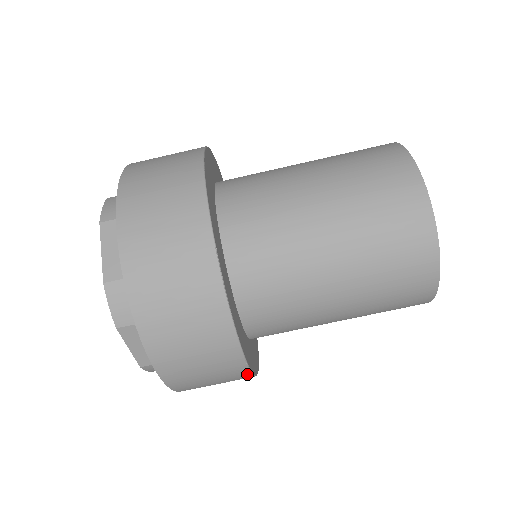
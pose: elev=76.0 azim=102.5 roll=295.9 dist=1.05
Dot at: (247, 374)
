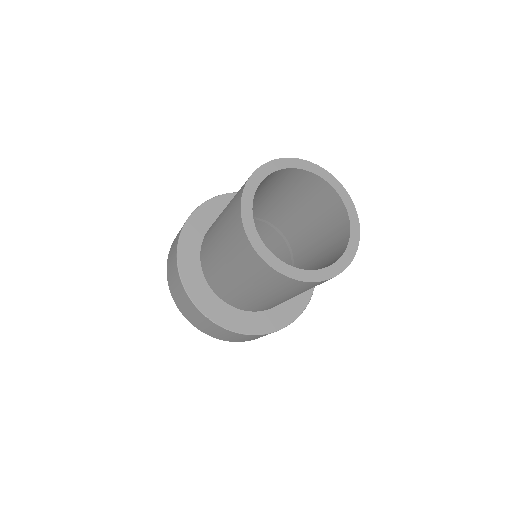
Dot at: occluded
